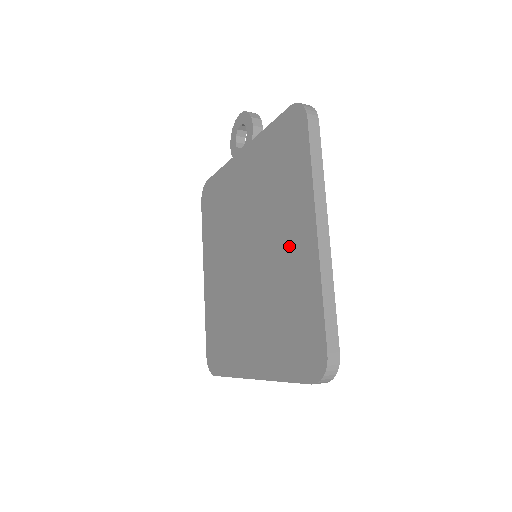
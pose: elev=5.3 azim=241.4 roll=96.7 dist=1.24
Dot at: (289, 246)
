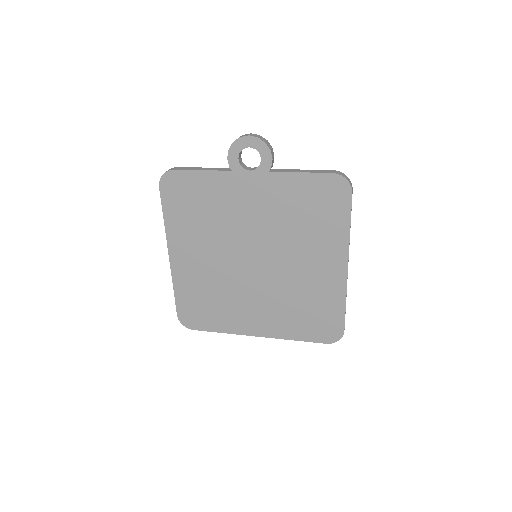
Dot at: (315, 269)
